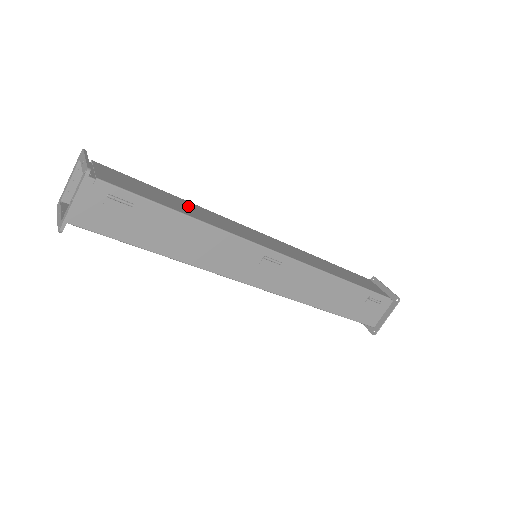
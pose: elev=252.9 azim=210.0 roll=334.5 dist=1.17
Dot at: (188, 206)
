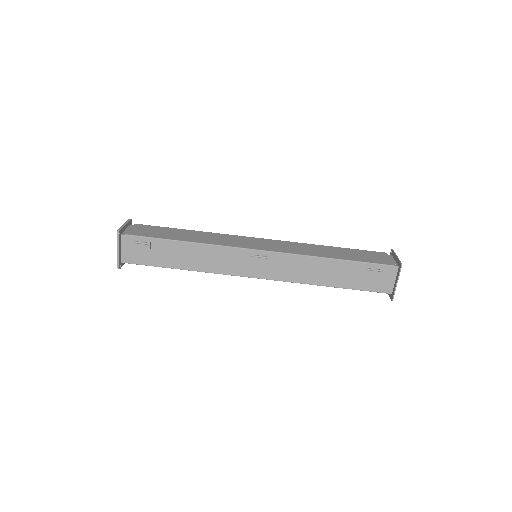
Dot at: (194, 235)
